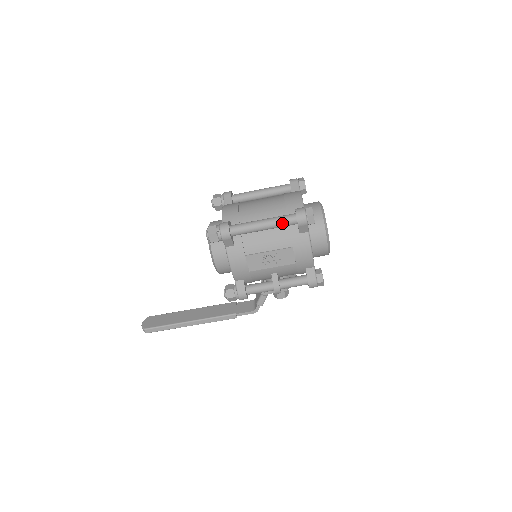
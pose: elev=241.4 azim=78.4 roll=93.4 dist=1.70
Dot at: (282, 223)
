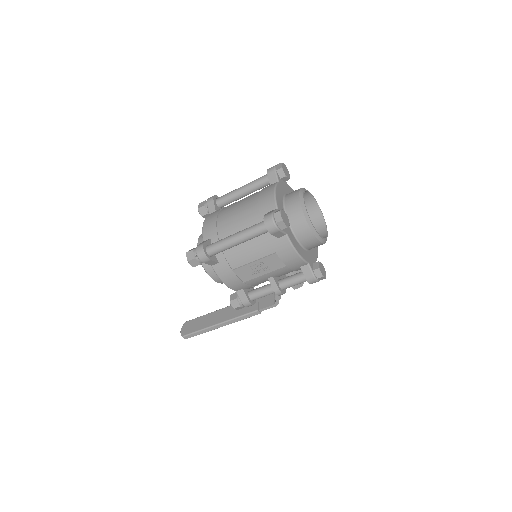
Dot at: (254, 234)
